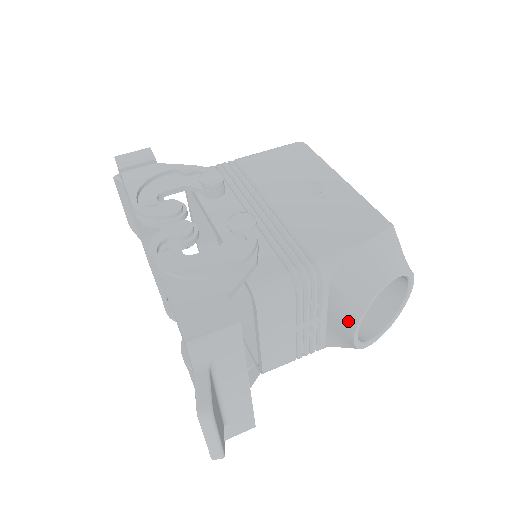
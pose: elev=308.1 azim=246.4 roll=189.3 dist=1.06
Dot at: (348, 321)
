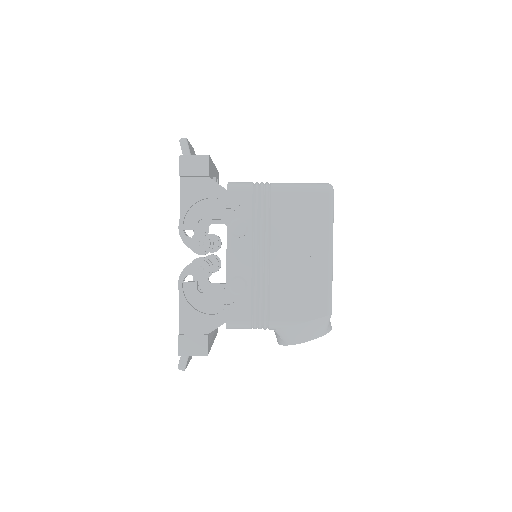
Dot at: (277, 339)
